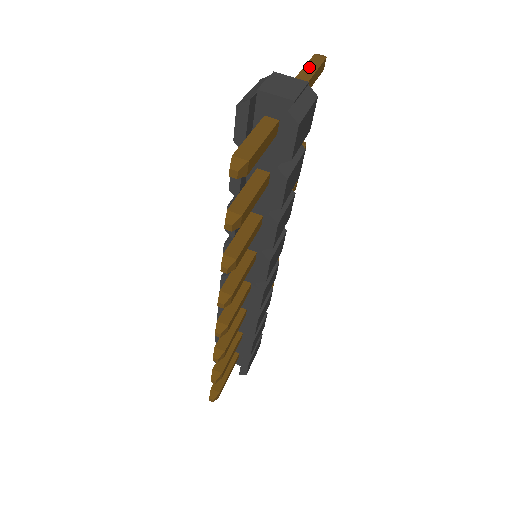
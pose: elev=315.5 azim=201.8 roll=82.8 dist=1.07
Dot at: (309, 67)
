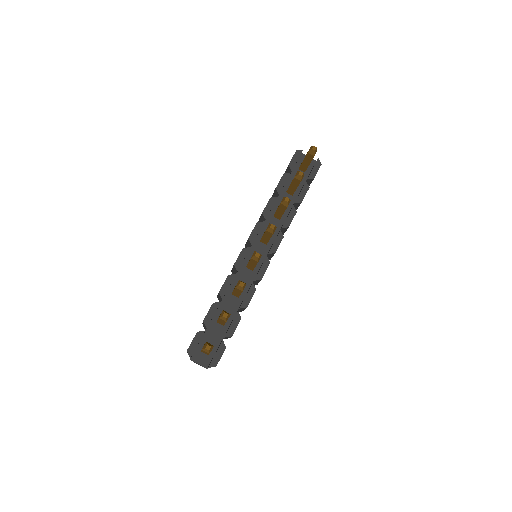
Dot at: occluded
